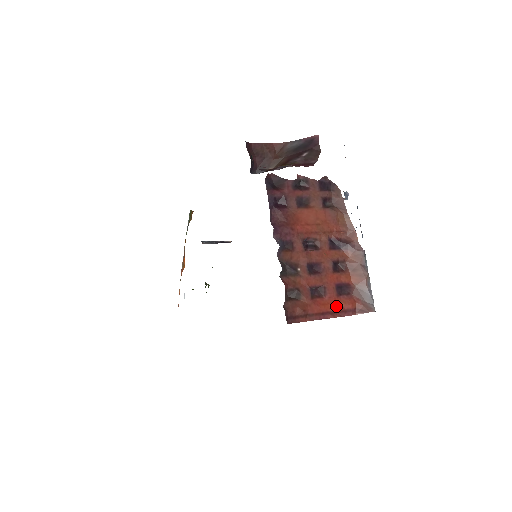
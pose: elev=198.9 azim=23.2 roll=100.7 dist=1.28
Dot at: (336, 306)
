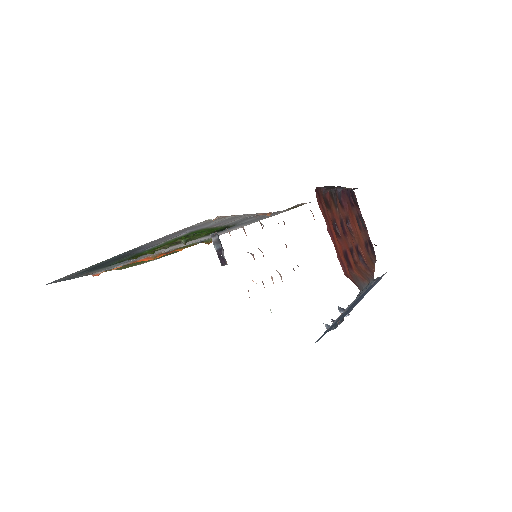
Dot at: (340, 249)
